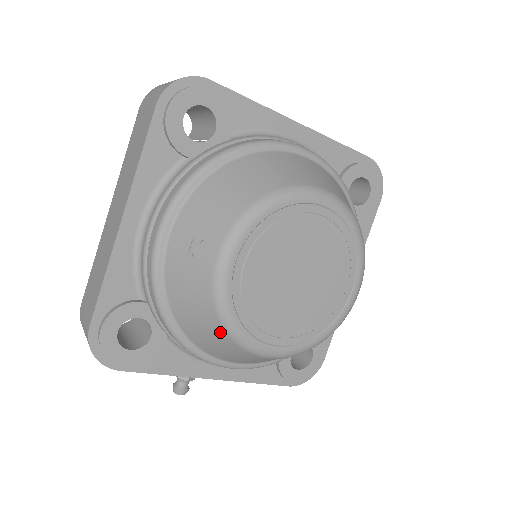
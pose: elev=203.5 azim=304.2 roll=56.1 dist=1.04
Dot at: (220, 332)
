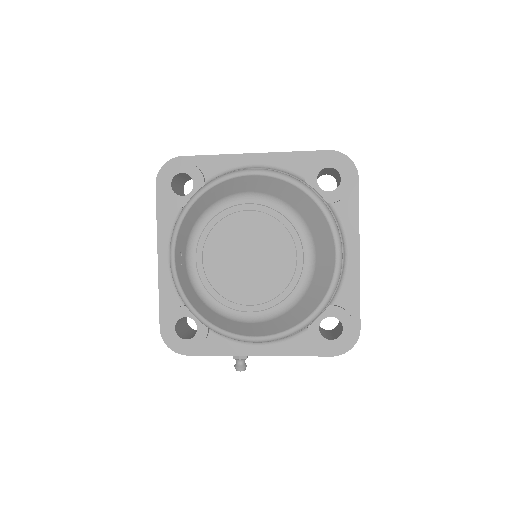
Dot at: (209, 310)
